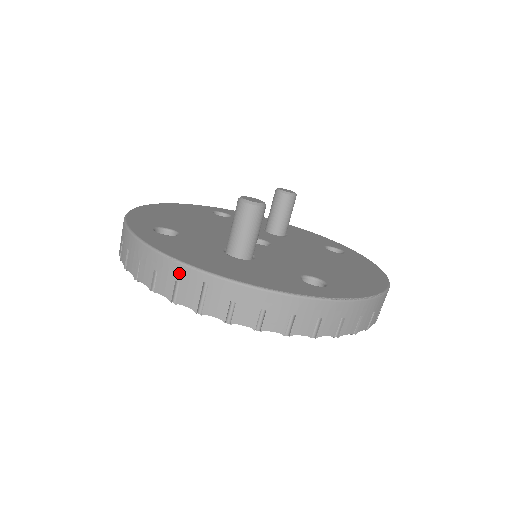
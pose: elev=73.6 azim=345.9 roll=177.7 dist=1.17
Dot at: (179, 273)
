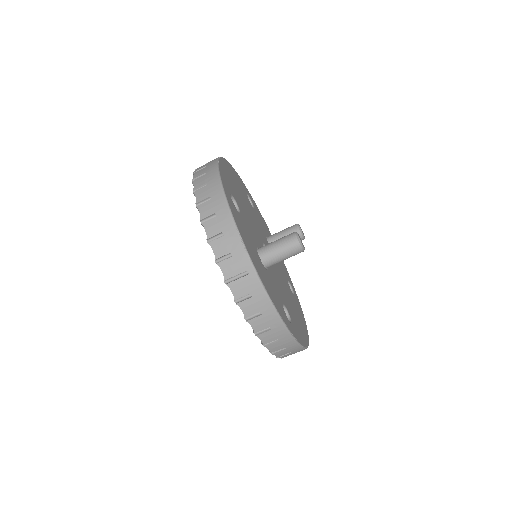
Dot at: (238, 251)
